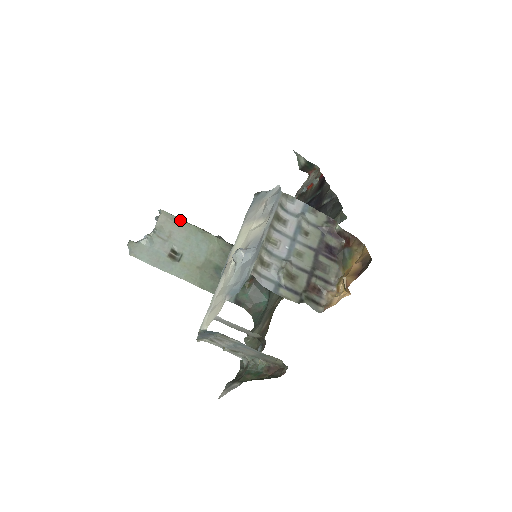
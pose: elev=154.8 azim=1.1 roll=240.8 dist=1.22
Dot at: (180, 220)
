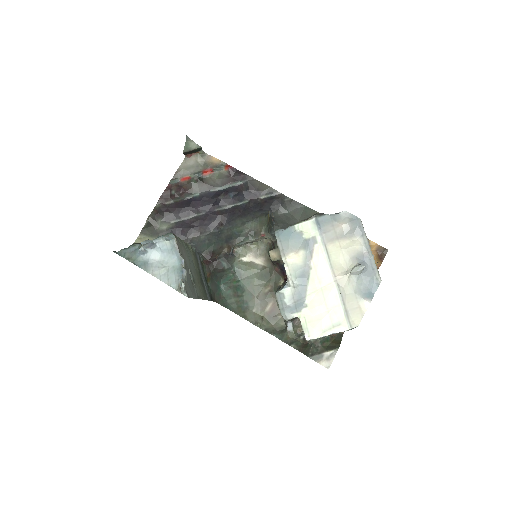
Dot at: (179, 239)
